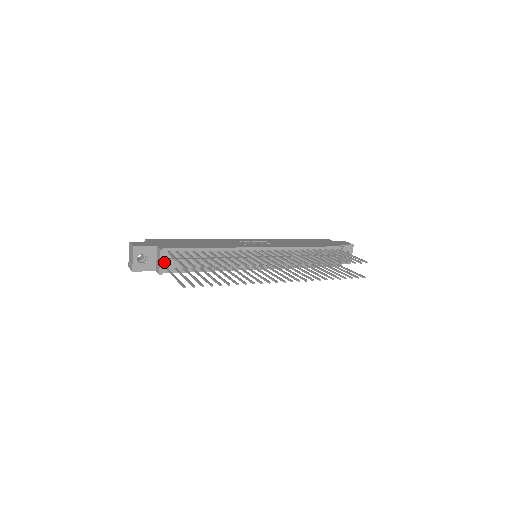
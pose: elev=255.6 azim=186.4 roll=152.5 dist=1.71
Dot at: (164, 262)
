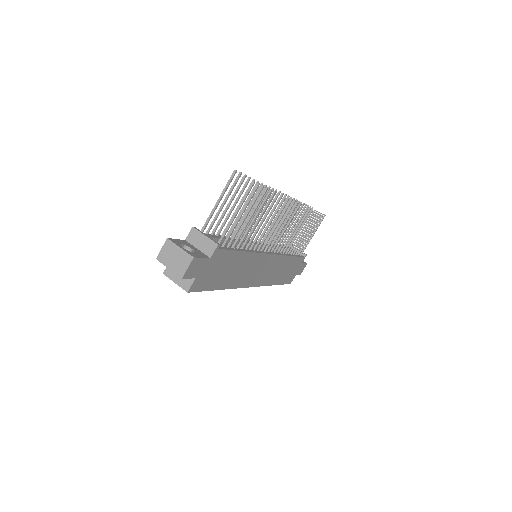
Dot at: (208, 236)
